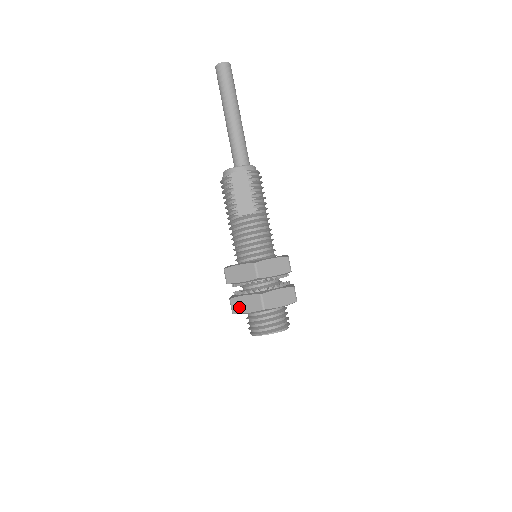
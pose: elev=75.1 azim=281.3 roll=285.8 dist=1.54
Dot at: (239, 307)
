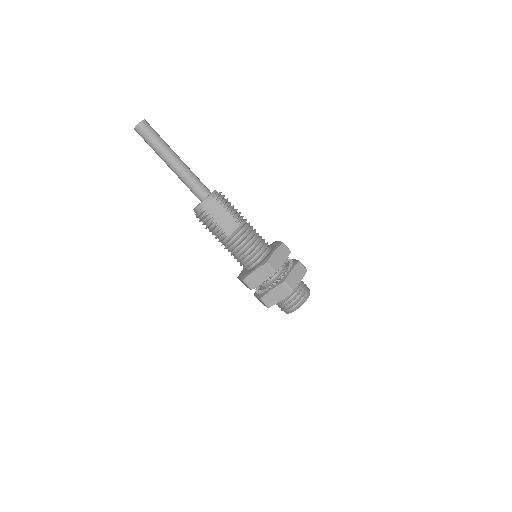
Dot at: (271, 300)
